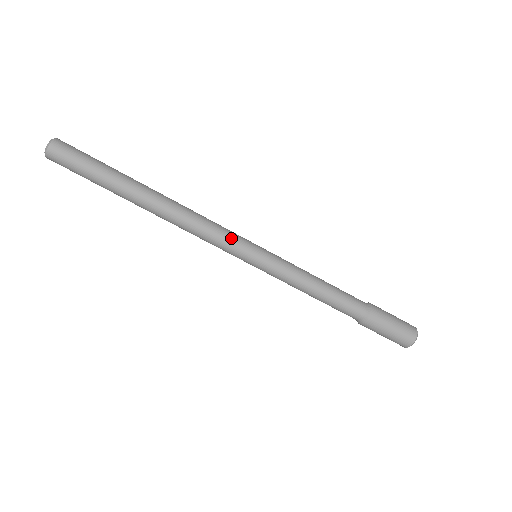
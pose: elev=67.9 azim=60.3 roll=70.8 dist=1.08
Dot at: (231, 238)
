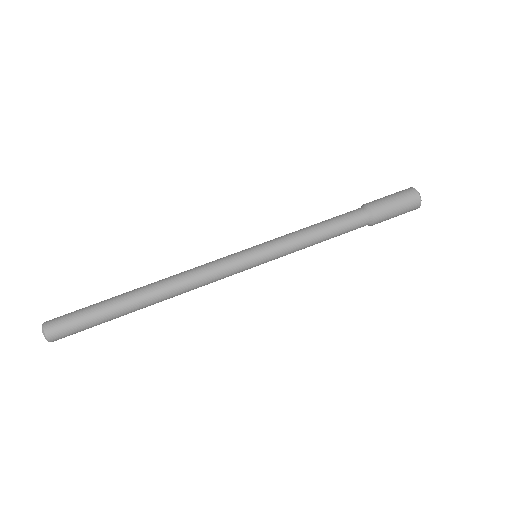
Dot at: (227, 262)
